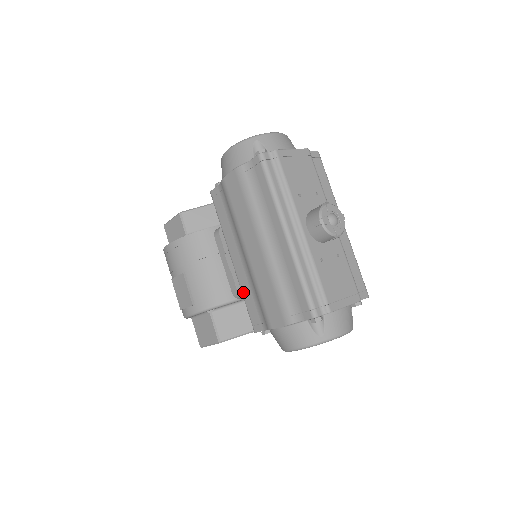
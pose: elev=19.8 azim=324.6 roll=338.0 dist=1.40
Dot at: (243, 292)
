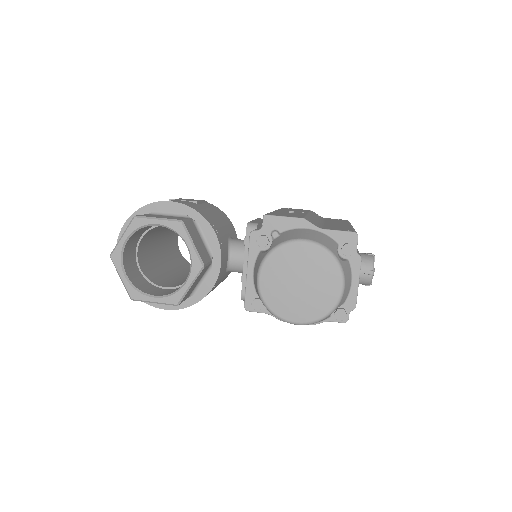
Dot at: occluded
